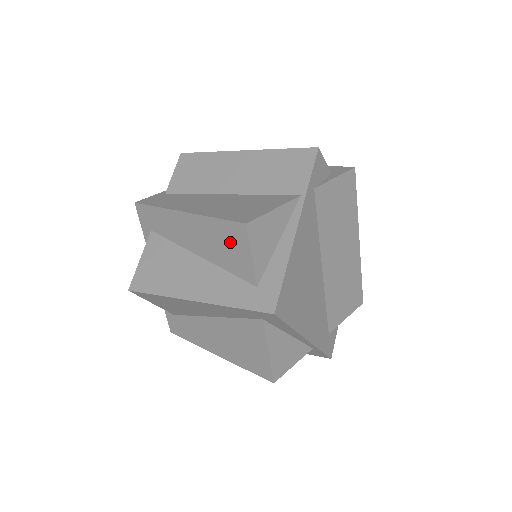
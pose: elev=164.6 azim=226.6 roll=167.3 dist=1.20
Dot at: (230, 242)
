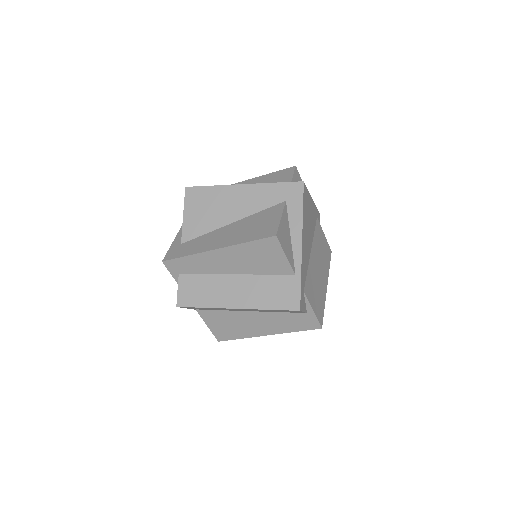
Dot at: (278, 177)
